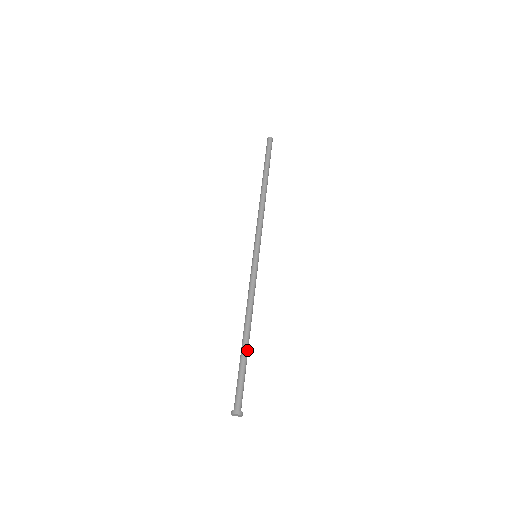
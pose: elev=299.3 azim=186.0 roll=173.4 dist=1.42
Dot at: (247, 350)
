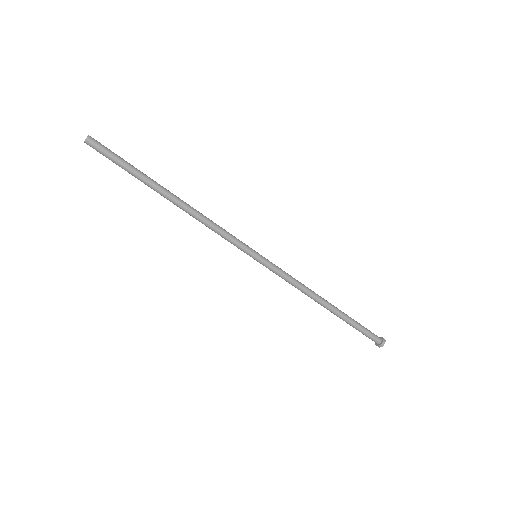
Dot at: (341, 313)
